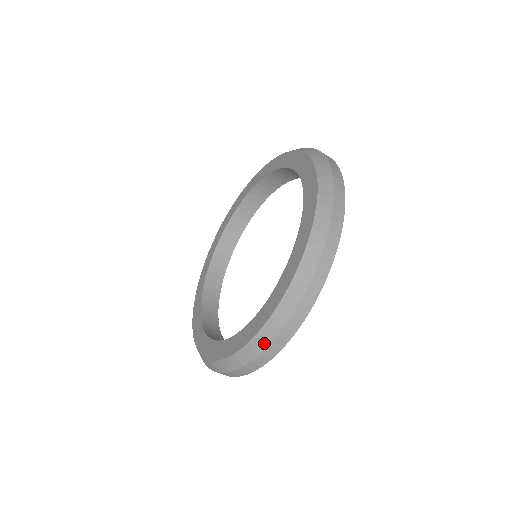
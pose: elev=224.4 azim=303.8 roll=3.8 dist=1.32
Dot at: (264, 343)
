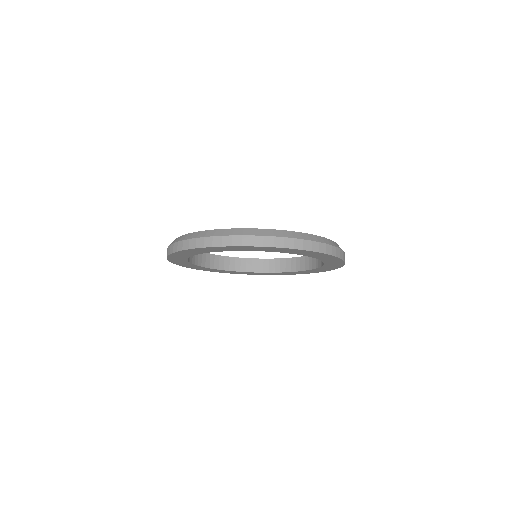
Dot at: (274, 234)
